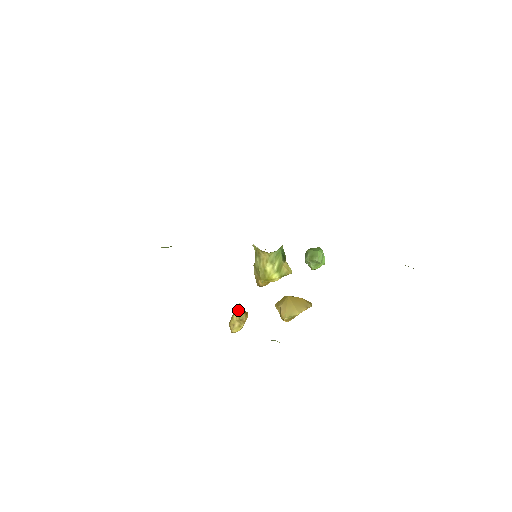
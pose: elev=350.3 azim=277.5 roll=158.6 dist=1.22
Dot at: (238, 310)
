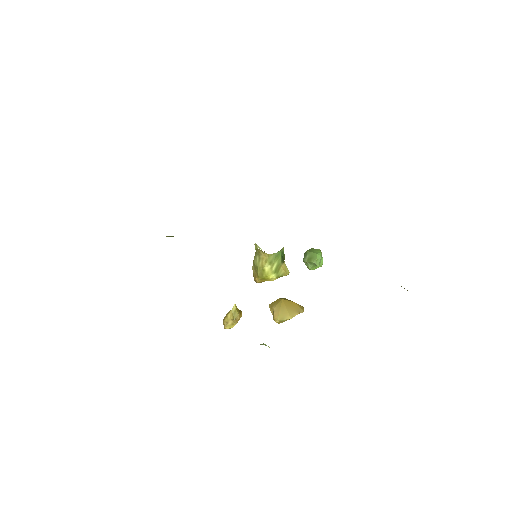
Dot at: (233, 310)
